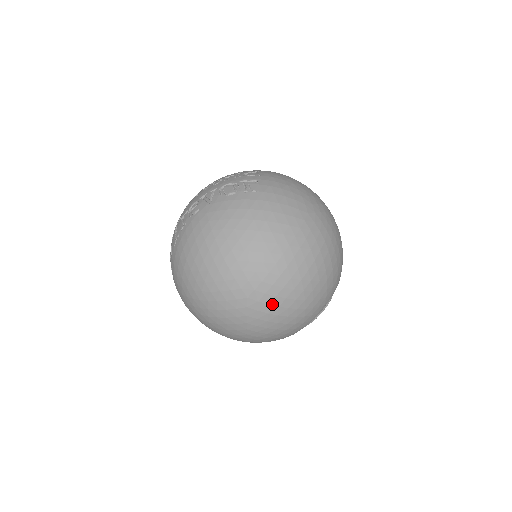
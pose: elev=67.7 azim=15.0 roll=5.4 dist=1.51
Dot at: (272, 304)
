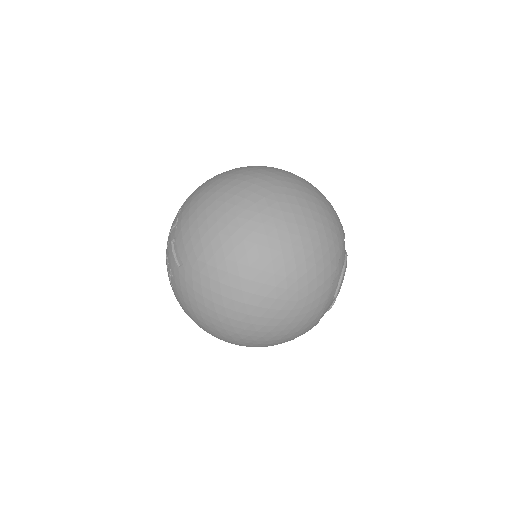
Dot at: (298, 197)
